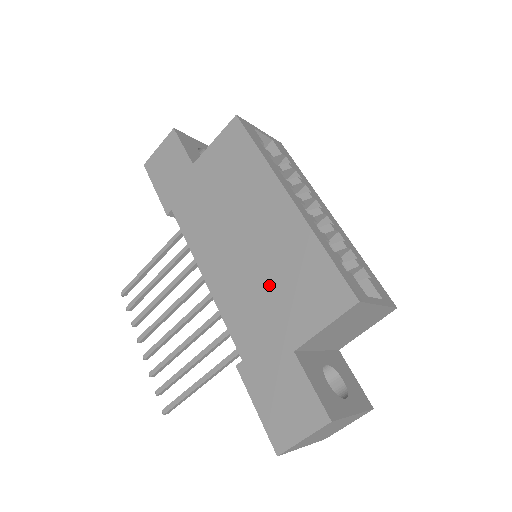
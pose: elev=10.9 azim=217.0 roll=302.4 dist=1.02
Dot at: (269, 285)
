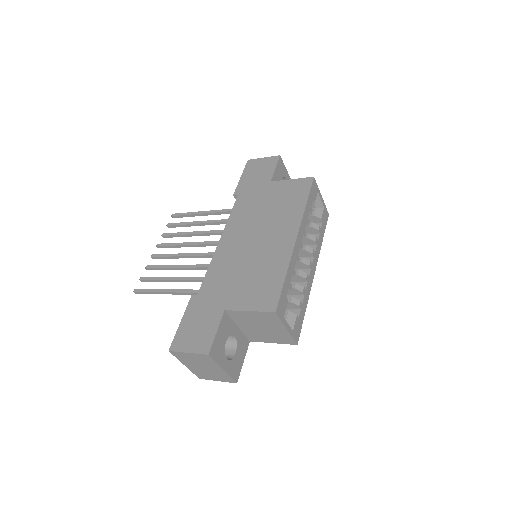
Dot at: (245, 270)
